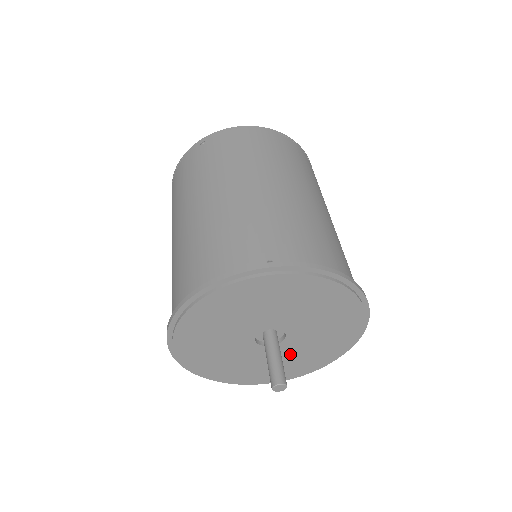
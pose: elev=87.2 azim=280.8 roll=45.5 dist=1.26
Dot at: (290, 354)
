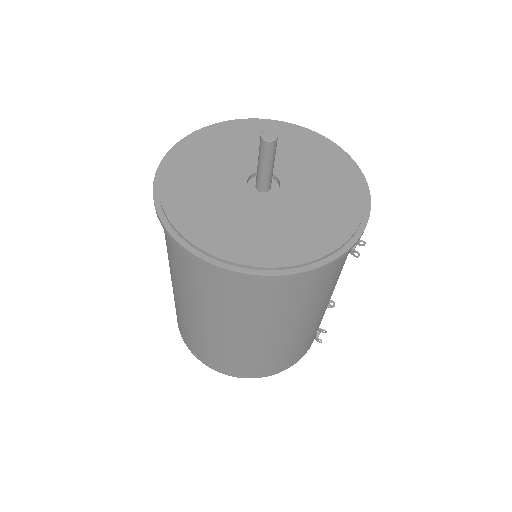
Dot at: (309, 193)
